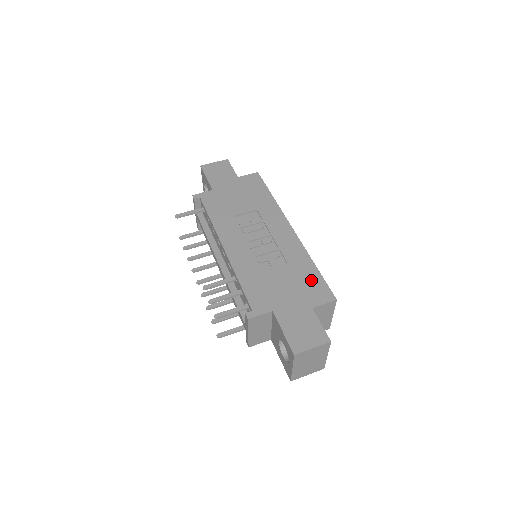
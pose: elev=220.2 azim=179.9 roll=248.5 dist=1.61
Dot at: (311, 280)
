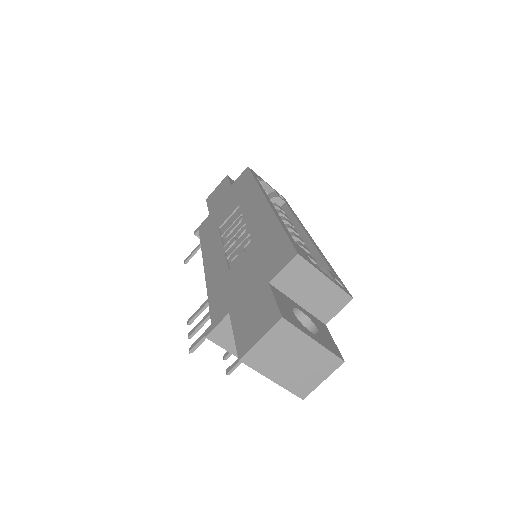
Dot at: (273, 247)
